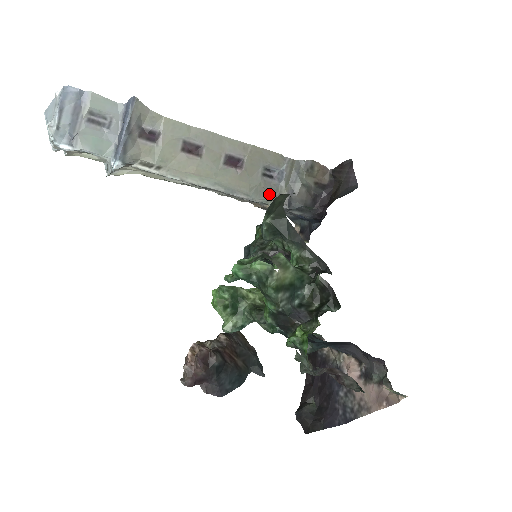
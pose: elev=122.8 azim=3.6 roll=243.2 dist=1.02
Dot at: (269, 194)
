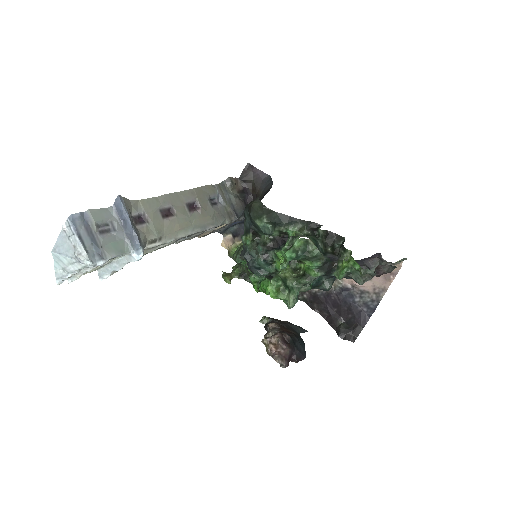
Dot at: (222, 216)
